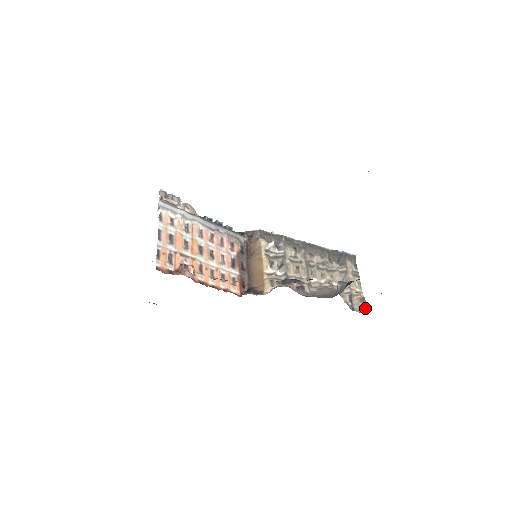
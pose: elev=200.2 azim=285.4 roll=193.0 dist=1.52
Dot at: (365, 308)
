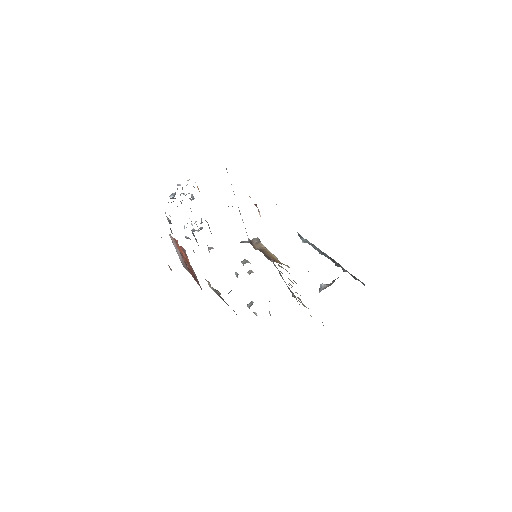
Dot at: (323, 325)
